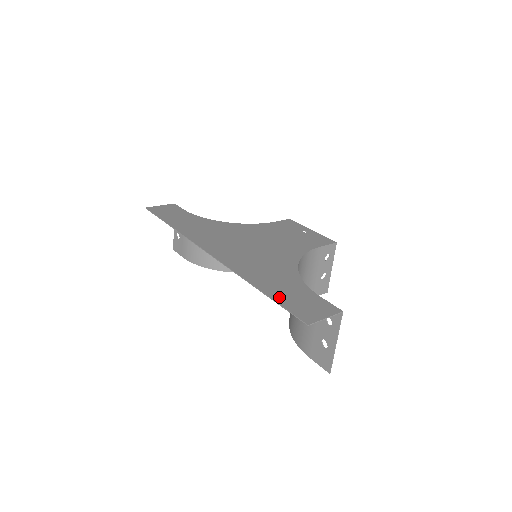
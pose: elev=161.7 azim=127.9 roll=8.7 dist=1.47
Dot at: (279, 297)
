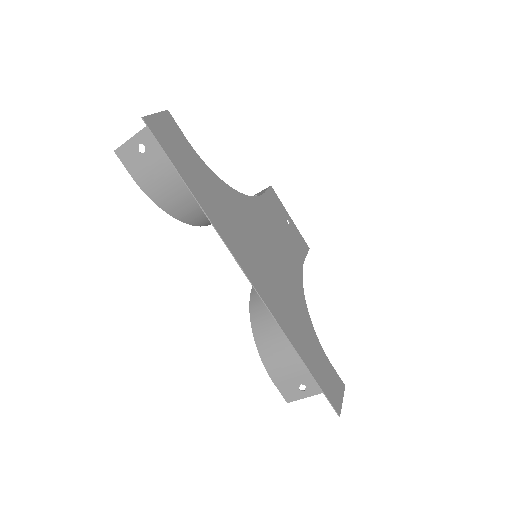
Dot at: (316, 373)
